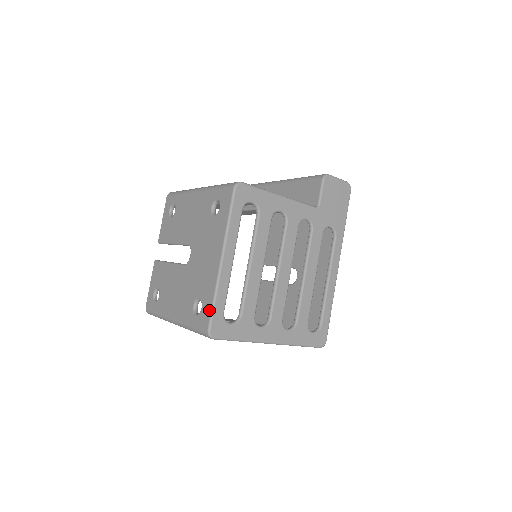
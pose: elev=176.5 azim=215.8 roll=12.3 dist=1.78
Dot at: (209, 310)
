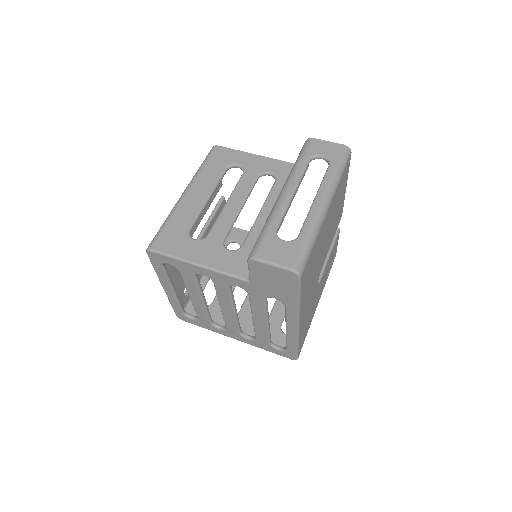
Dot at: occluded
